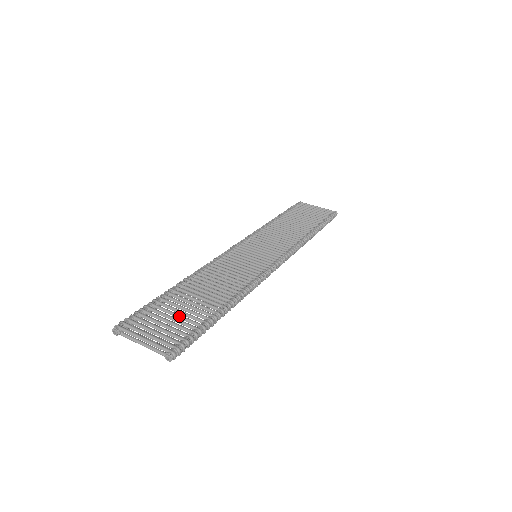
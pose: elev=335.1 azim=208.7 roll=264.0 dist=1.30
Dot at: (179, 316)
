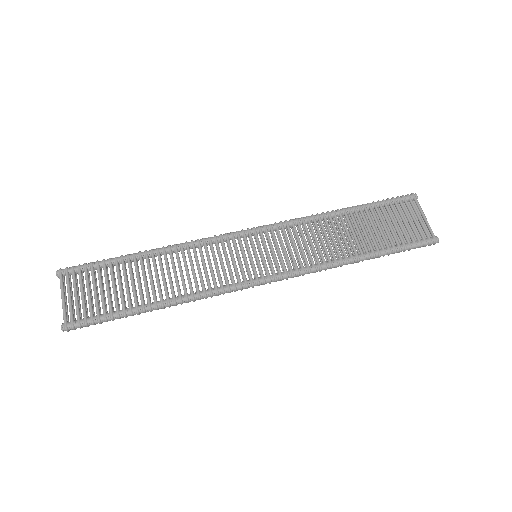
Dot at: (107, 292)
